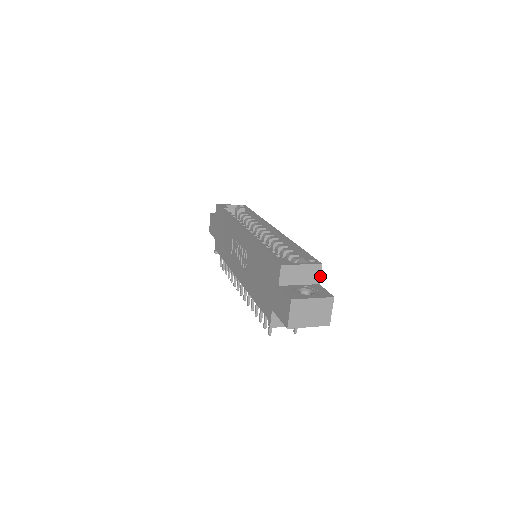
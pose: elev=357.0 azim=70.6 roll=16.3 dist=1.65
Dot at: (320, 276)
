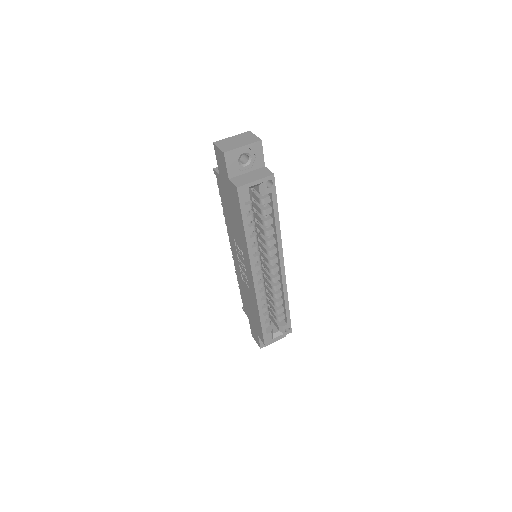
Dot at: occluded
